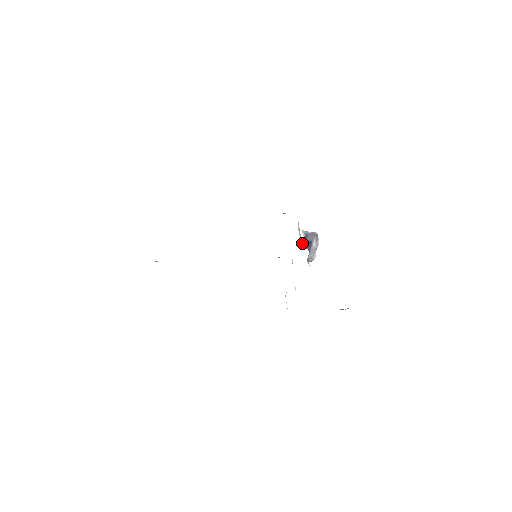
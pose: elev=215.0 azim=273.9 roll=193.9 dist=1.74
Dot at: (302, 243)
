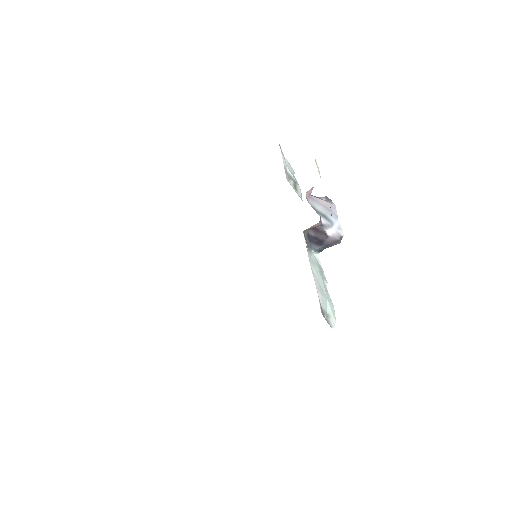
Dot at: occluded
